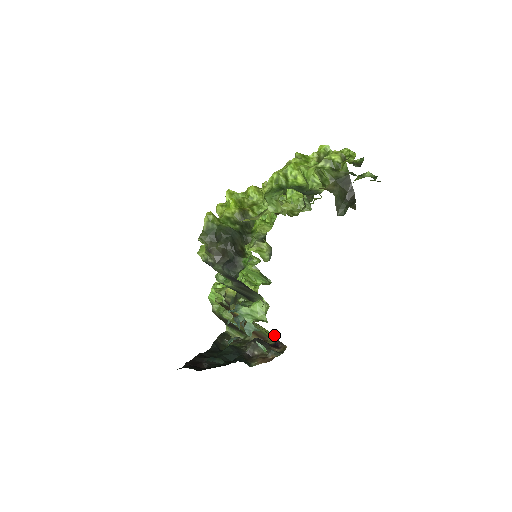
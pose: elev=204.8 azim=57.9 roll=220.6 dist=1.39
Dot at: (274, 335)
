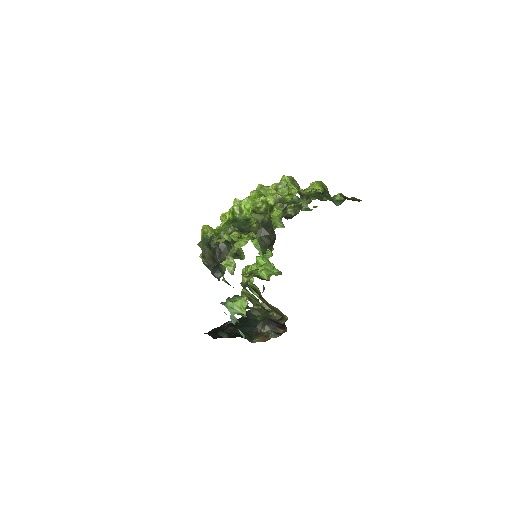
Dot at: occluded
